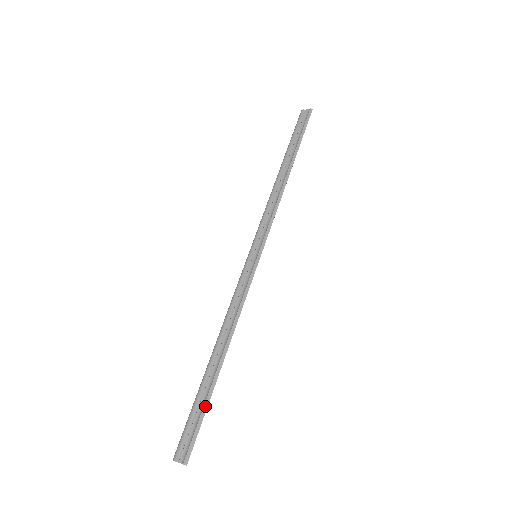
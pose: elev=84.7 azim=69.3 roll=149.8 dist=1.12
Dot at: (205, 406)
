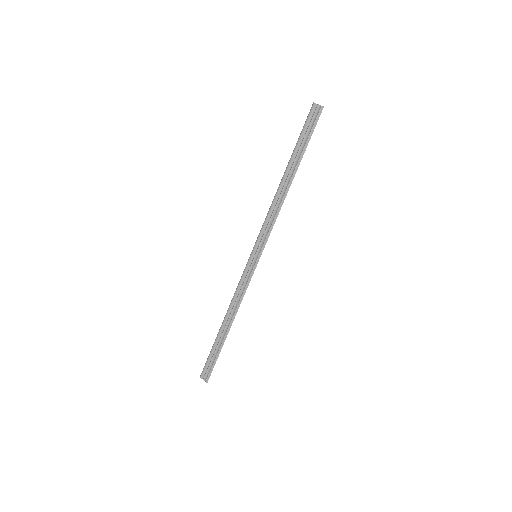
Dot at: (217, 356)
